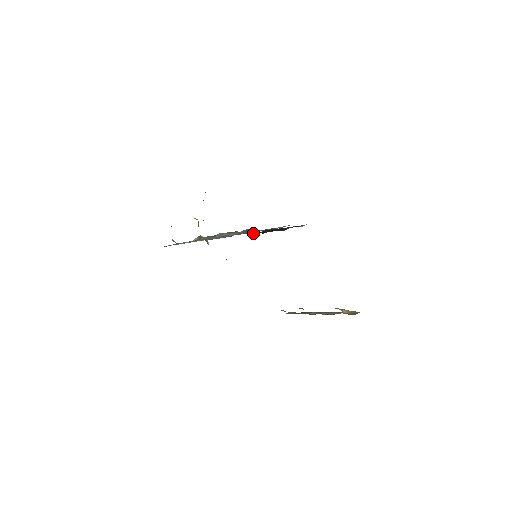
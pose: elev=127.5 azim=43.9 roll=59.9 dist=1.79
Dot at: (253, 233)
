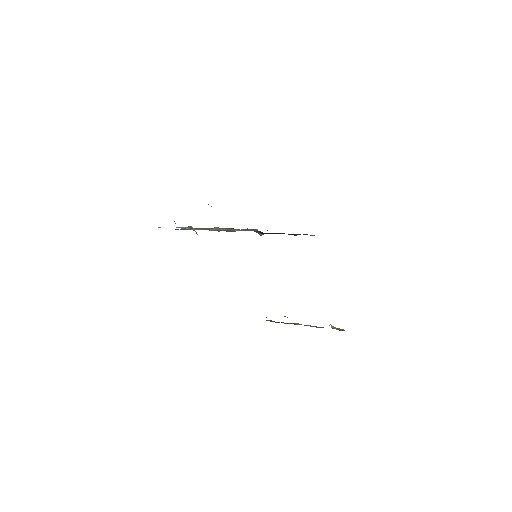
Dot at: (260, 232)
